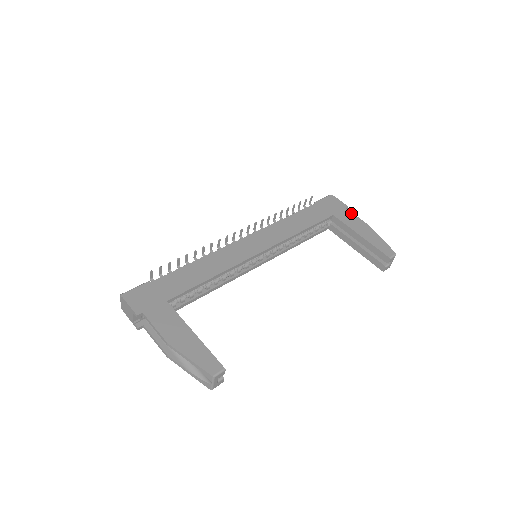
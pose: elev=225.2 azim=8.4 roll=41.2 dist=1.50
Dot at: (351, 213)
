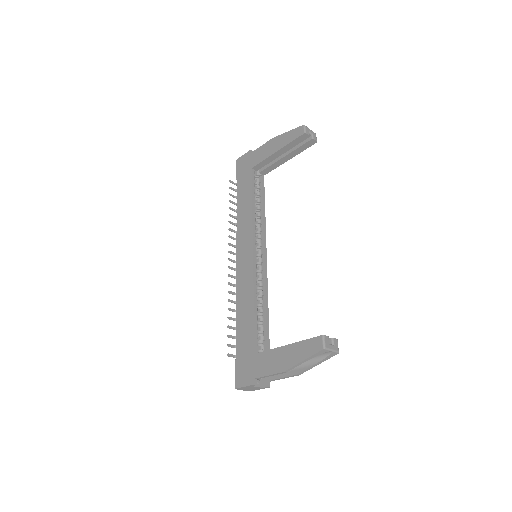
Dot at: (256, 150)
